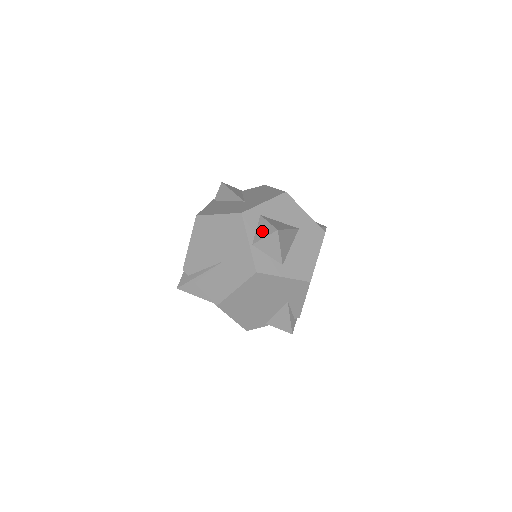
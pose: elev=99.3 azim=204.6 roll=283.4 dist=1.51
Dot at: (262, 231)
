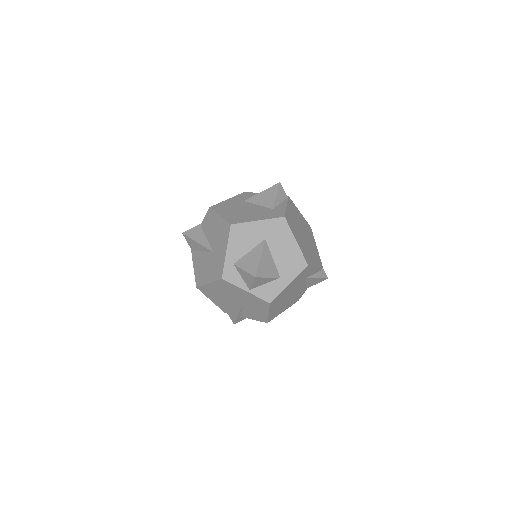
Dot at: (246, 279)
